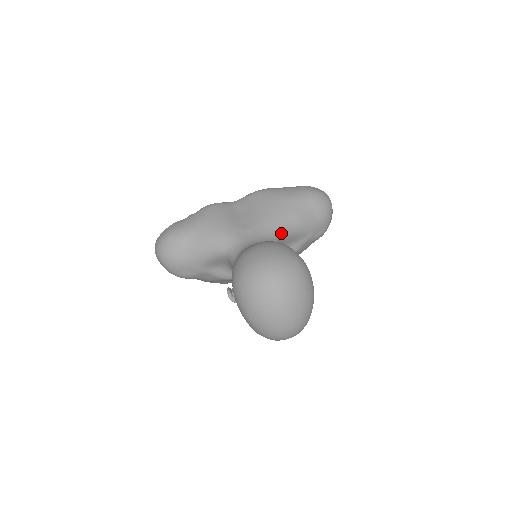
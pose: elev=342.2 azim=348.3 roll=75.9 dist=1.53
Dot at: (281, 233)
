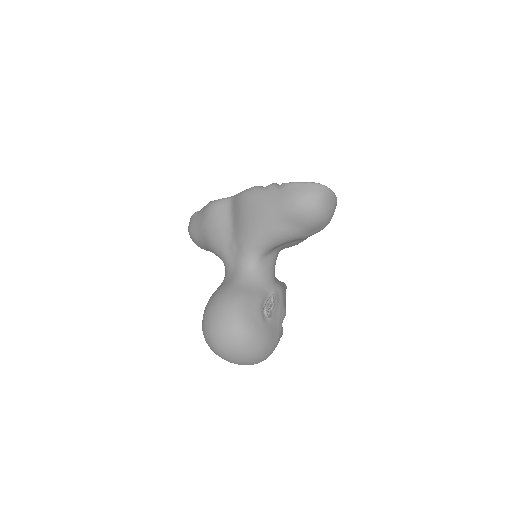
Dot at: (262, 251)
